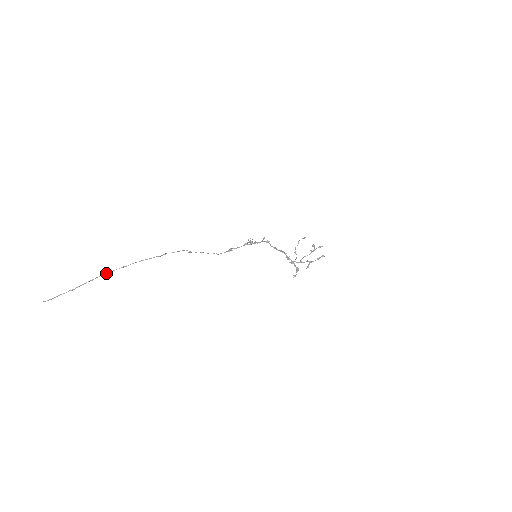
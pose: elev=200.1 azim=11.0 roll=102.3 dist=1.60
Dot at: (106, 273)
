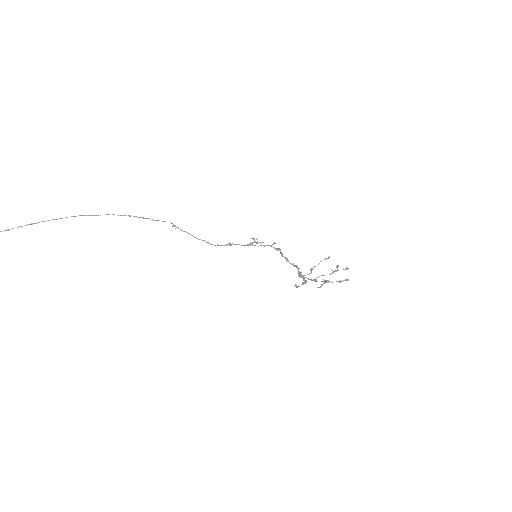
Dot at: (72, 216)
